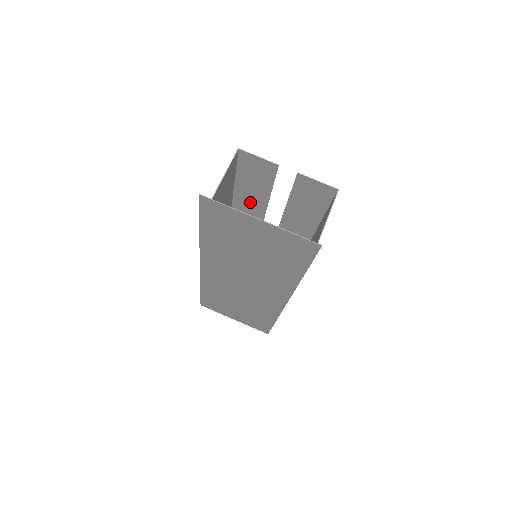
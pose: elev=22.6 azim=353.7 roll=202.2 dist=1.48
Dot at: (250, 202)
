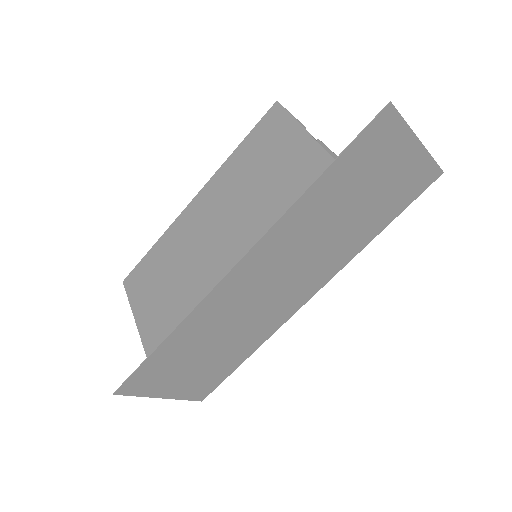
Dot at: occluded
